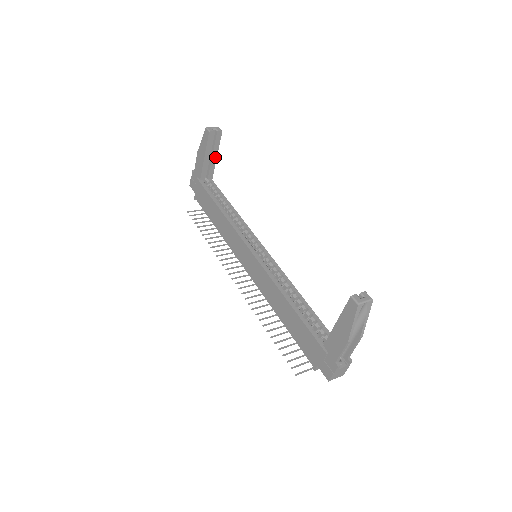
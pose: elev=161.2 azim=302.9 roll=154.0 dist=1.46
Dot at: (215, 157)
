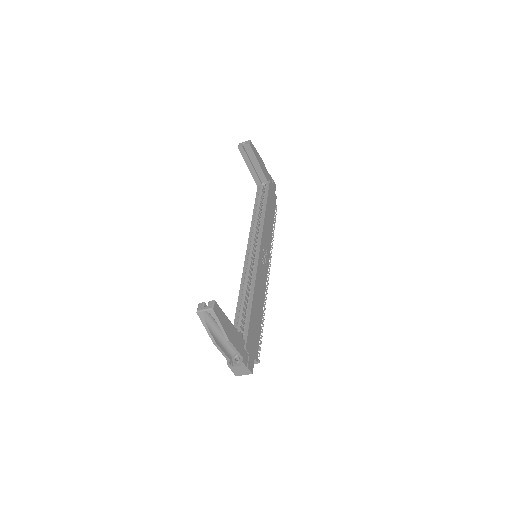
Dot at: (258, 165)
